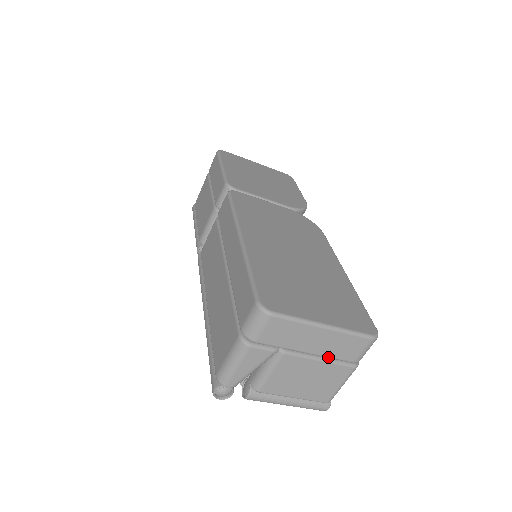
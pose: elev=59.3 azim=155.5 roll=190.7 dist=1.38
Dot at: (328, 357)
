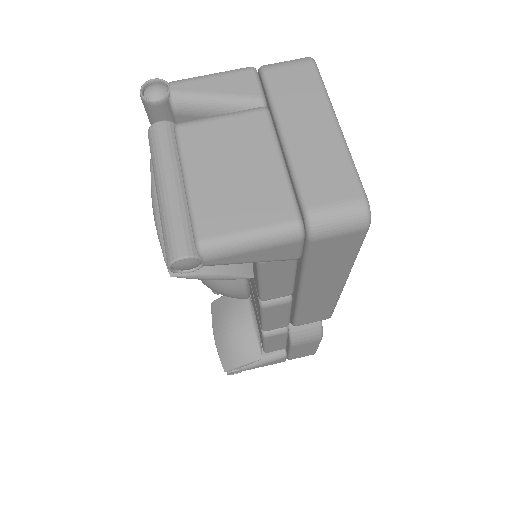
Dot at: (293, 167)
